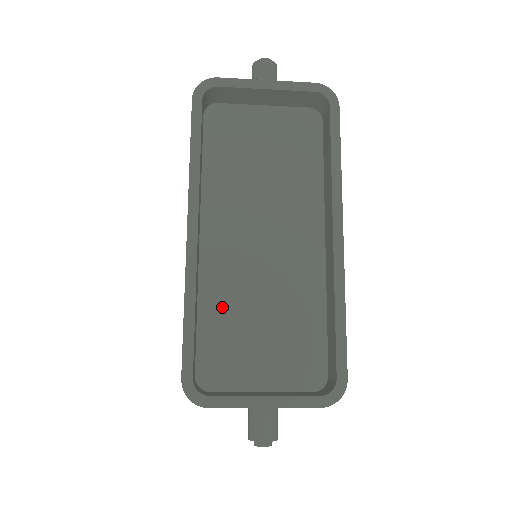
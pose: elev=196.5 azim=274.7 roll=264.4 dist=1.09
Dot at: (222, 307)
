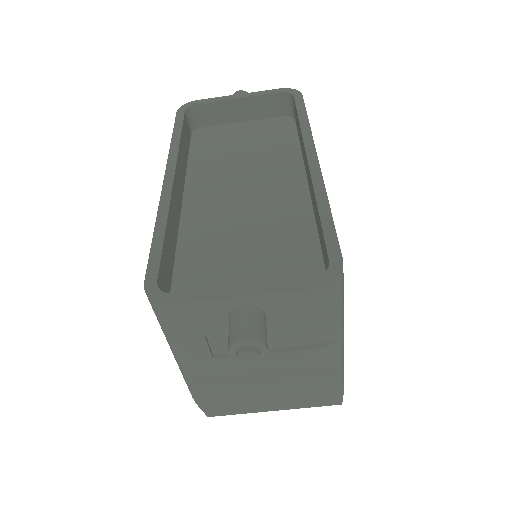
Dot at: (202, 246)
